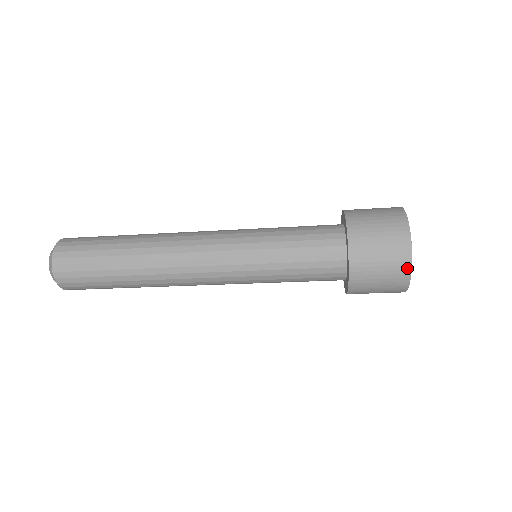
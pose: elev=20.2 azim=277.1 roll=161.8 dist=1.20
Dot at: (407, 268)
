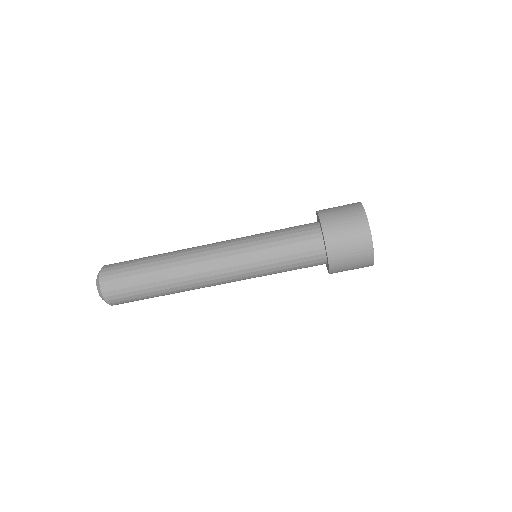
Dot at: (367, 230)
